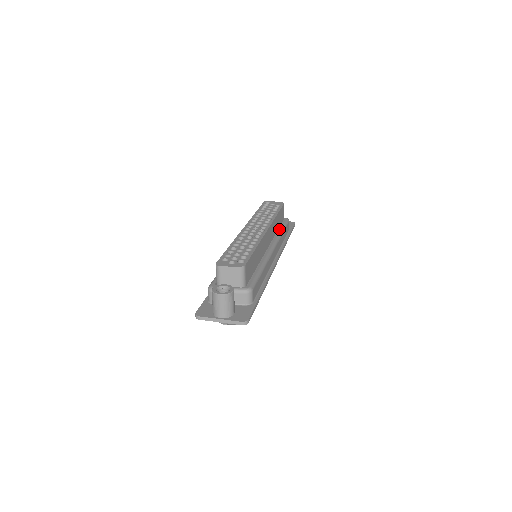
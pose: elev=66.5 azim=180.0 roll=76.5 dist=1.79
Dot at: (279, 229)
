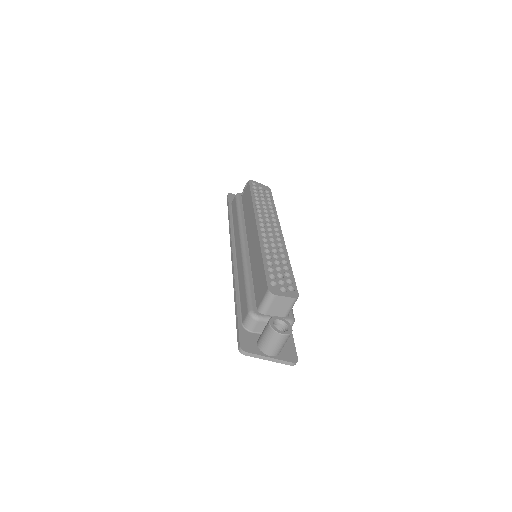
Dot at: occluded
